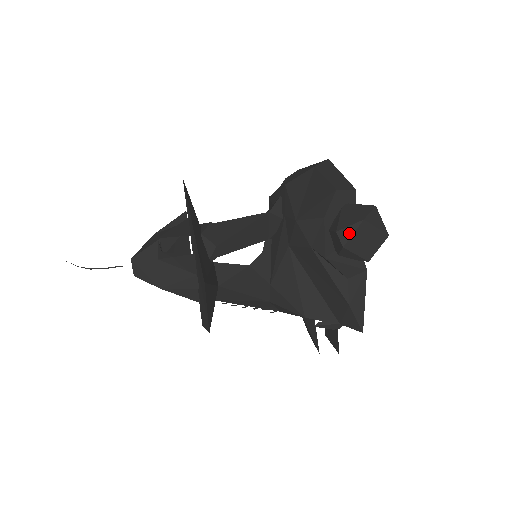
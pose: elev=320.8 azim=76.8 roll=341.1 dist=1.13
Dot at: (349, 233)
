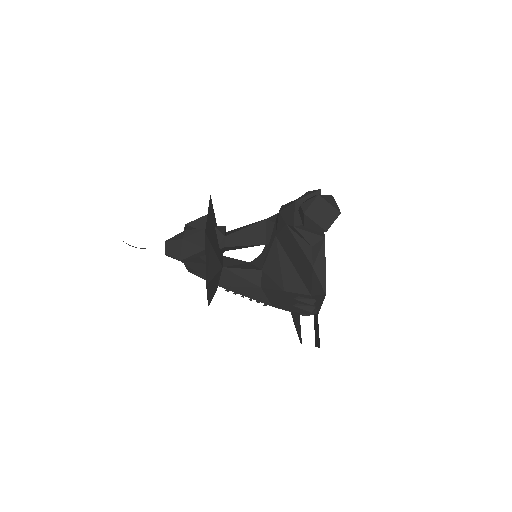
Dot at: (308, 204)
